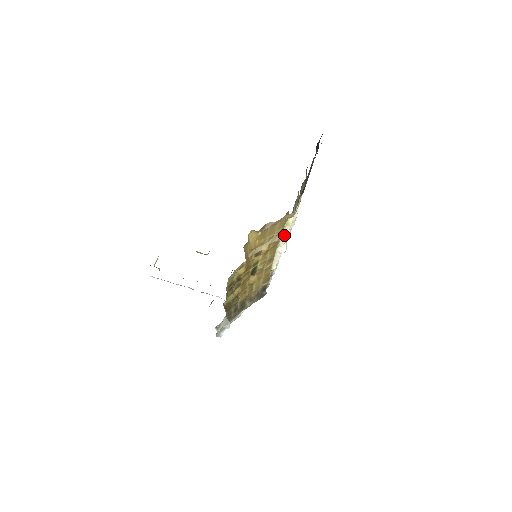
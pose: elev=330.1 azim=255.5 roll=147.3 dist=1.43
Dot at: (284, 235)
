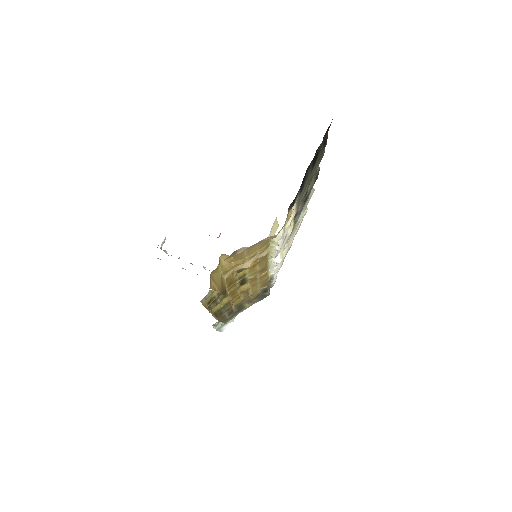
Dot at: (273, 249)
